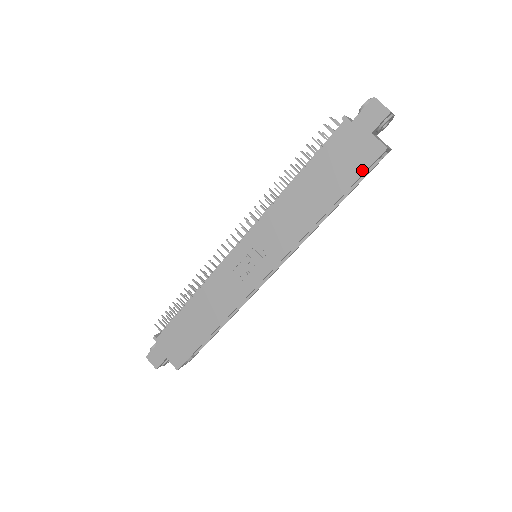
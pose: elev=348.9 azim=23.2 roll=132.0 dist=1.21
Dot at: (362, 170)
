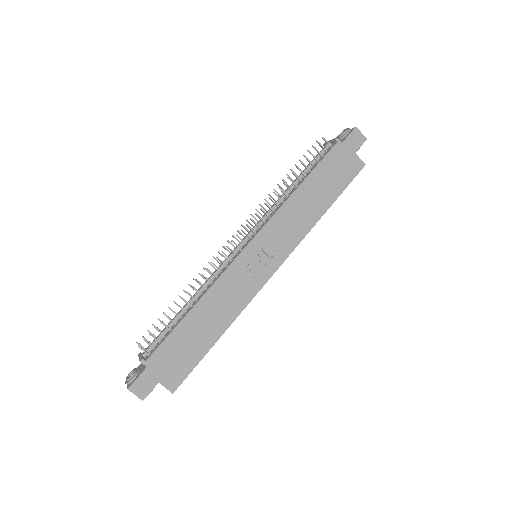
Dot at: (350, 180)
